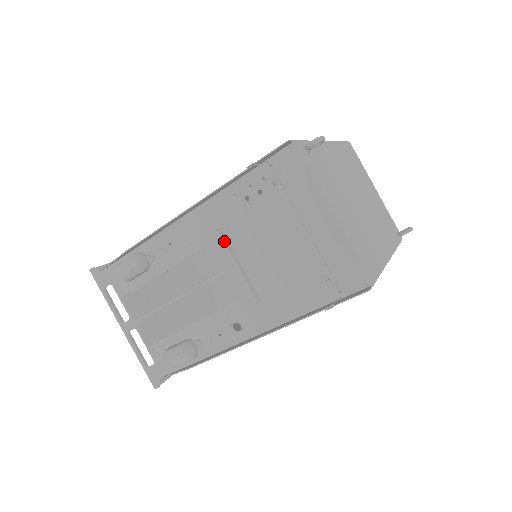
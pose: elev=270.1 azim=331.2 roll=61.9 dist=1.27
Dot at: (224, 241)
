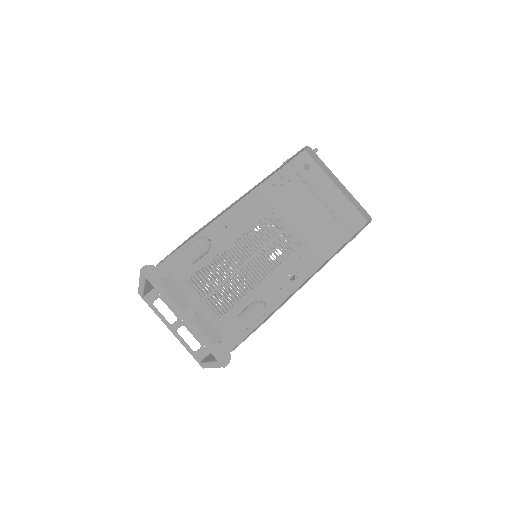
Dot at: occluded
